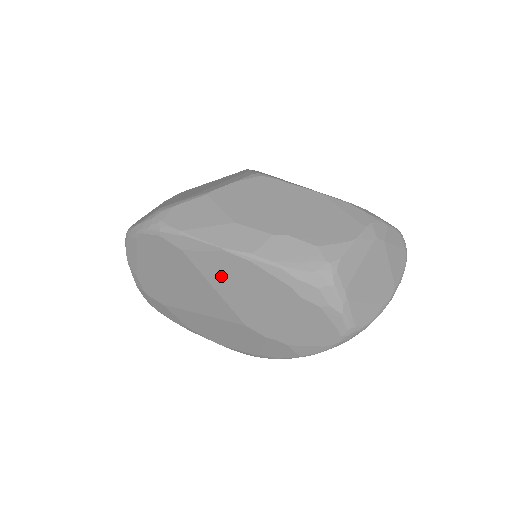
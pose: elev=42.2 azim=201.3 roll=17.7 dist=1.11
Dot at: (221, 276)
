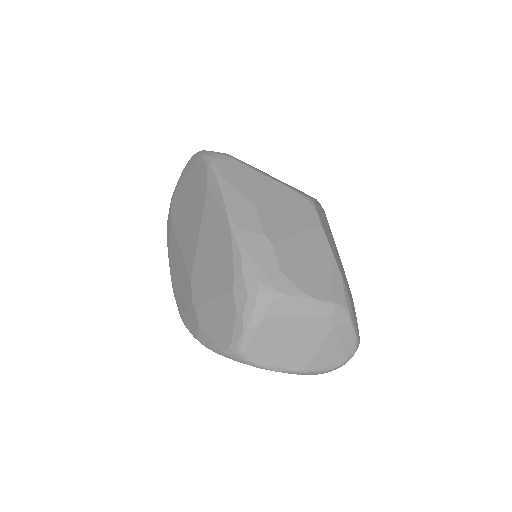
Dot at: (210, 228)
